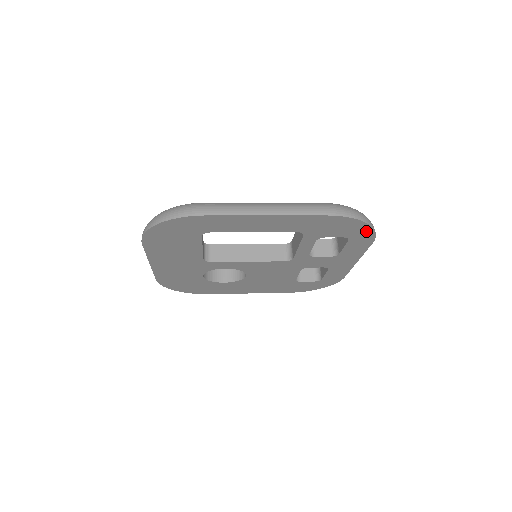
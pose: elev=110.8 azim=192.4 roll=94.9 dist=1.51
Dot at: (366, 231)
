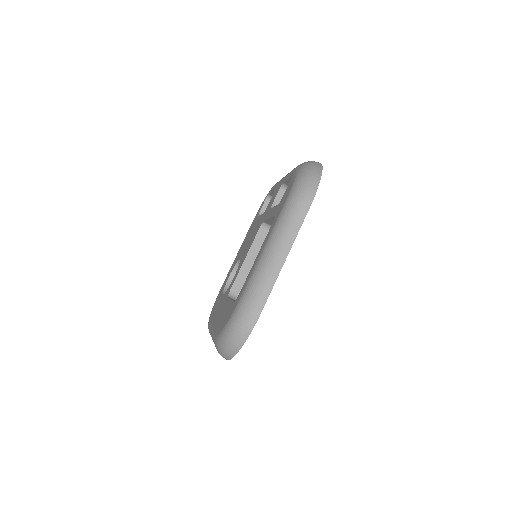
Dot at: occluded
